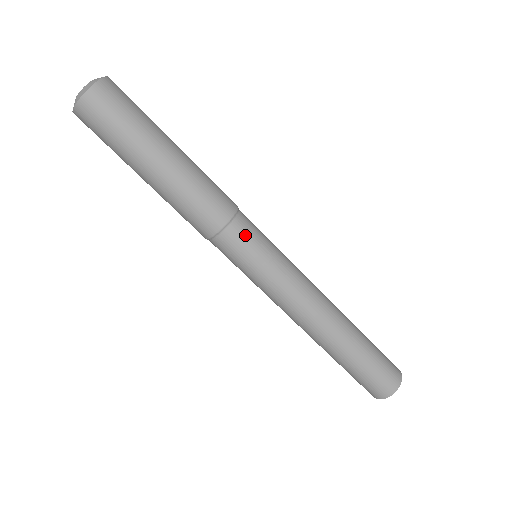
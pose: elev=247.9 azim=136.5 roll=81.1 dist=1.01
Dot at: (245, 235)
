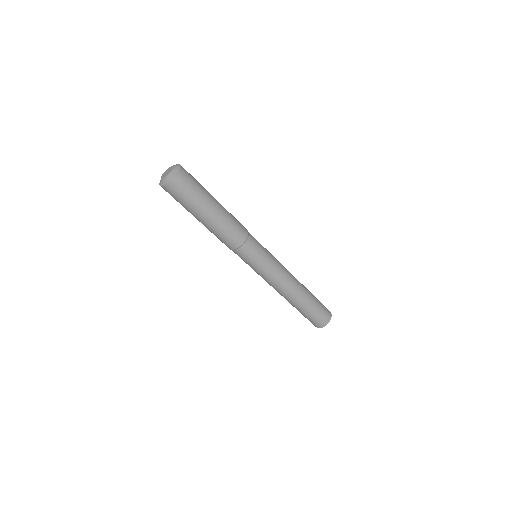
Dot at: (255, 244)
